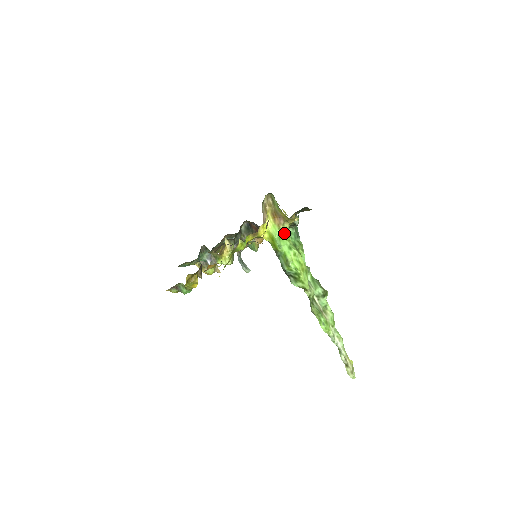
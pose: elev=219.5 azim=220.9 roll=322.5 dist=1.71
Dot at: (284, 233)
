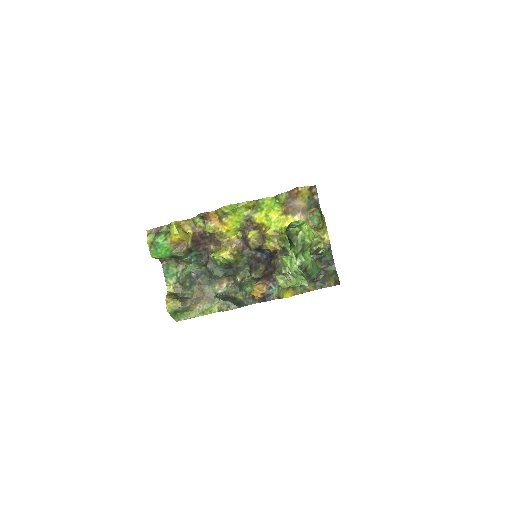
Dot at: occluded
